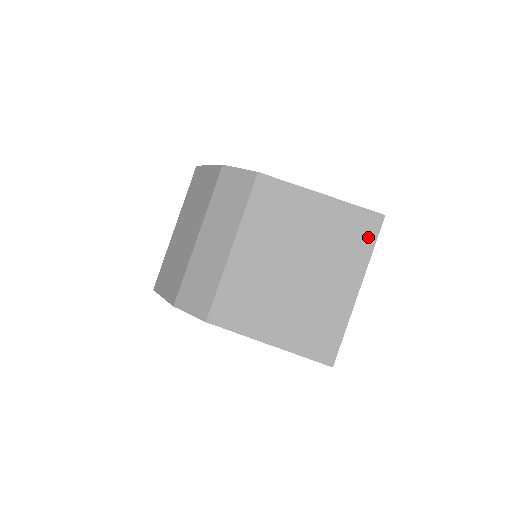
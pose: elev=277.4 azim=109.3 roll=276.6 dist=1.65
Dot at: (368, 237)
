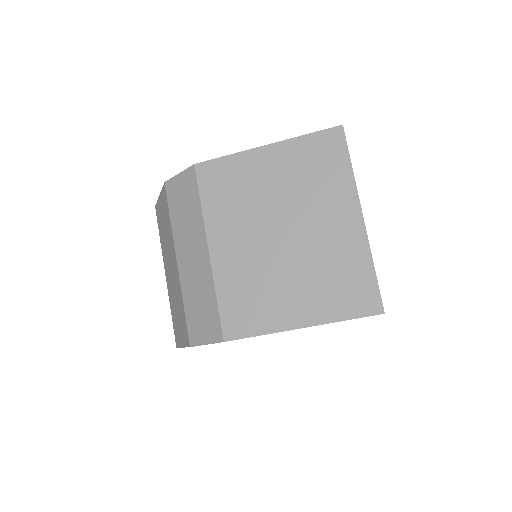
Dot at: (338, 157)
